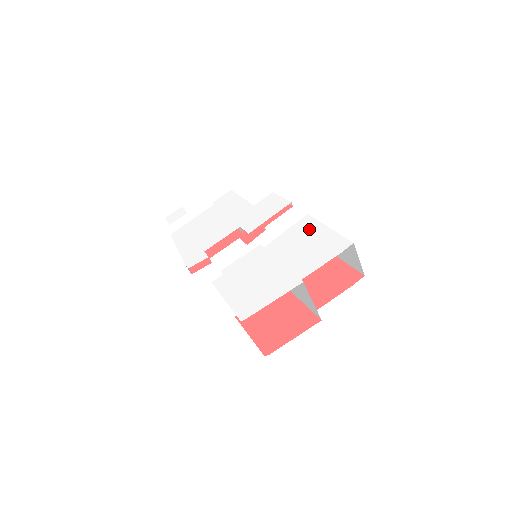
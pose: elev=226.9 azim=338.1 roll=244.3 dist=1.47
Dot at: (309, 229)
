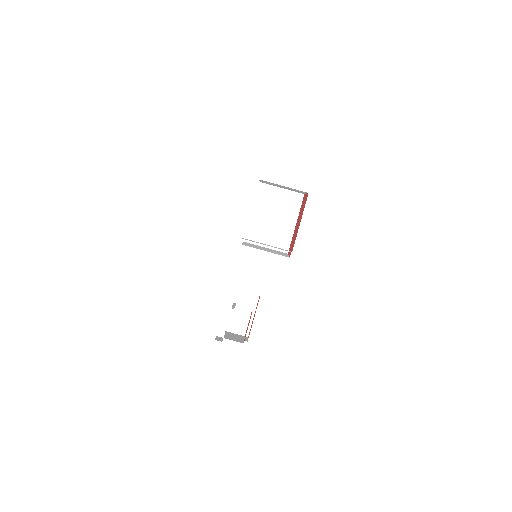
Dot at: occluded
